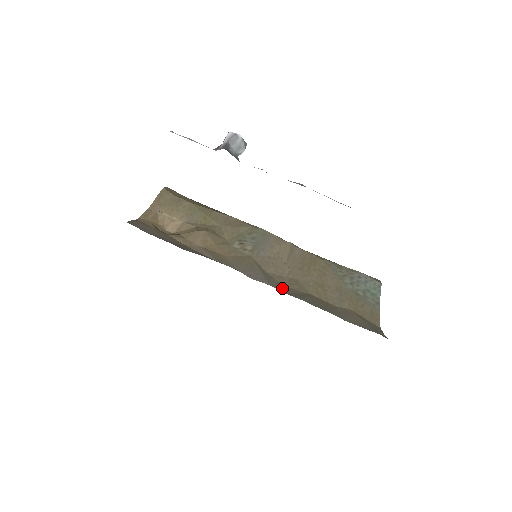
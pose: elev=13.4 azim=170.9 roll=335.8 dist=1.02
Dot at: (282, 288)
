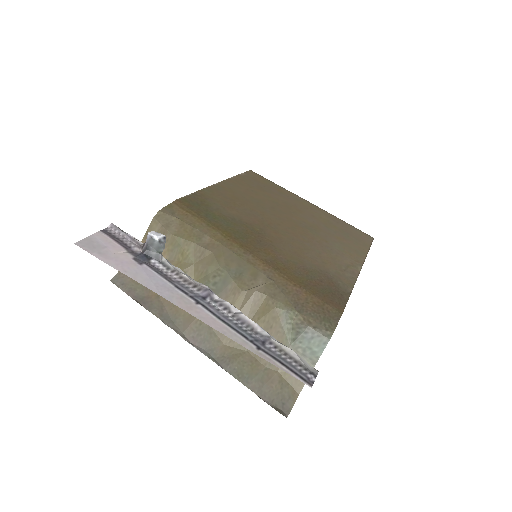
Dot at: (218, 350)
